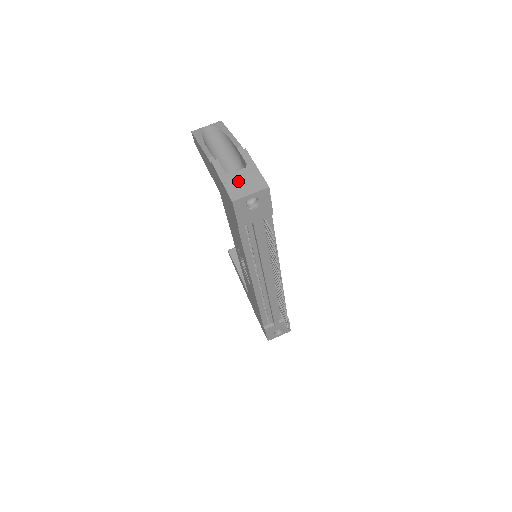
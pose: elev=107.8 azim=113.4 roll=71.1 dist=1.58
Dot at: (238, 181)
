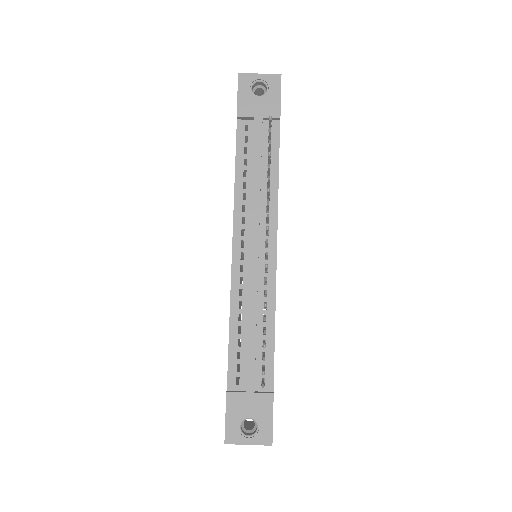
Dot at: occluded
